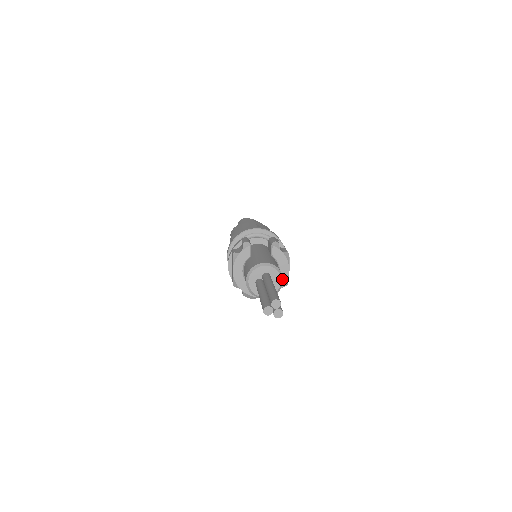
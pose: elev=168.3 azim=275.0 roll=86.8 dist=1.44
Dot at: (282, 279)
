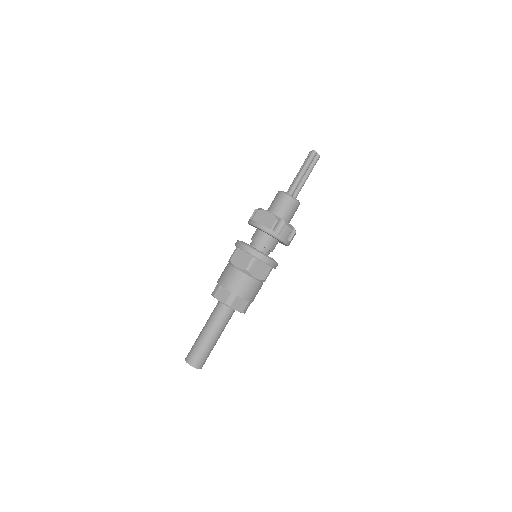
Dot at: occluded
